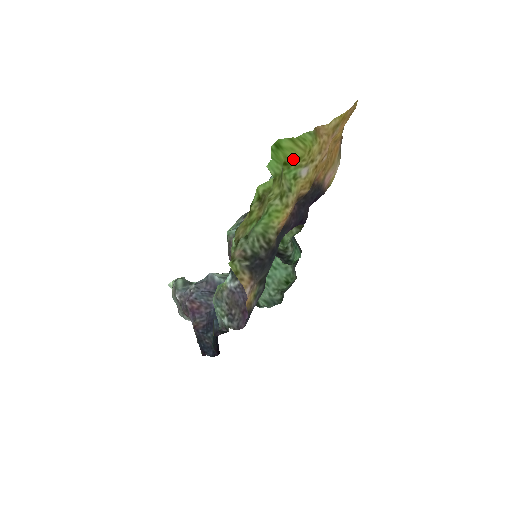
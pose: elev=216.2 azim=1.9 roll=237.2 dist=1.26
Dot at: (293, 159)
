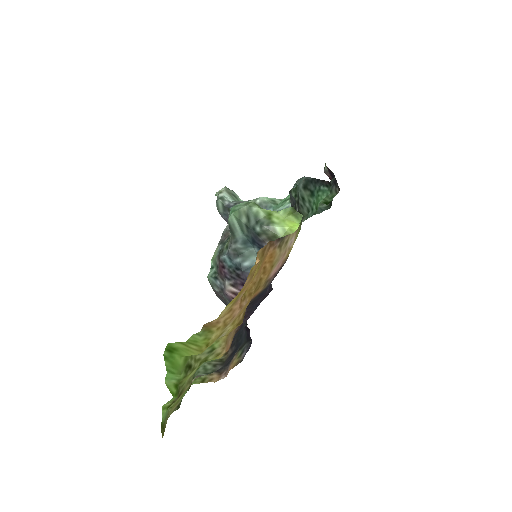
Dot at: (193, 354)
